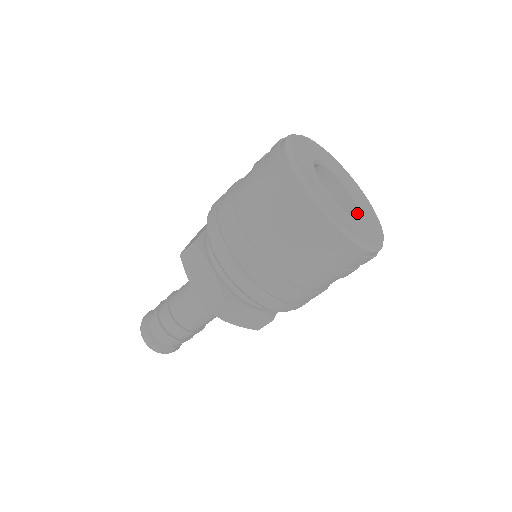
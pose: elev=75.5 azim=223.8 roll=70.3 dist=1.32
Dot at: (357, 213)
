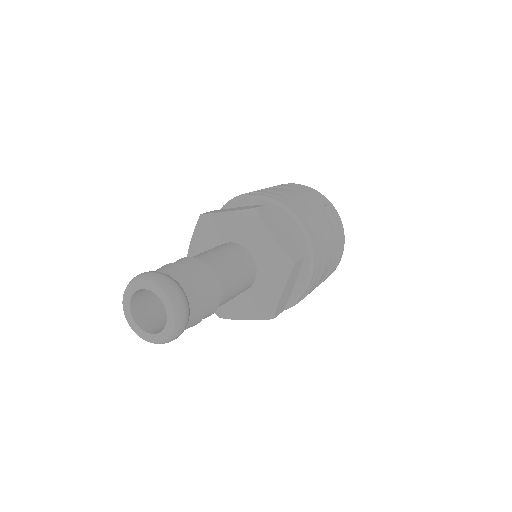
Dot at: occluded
